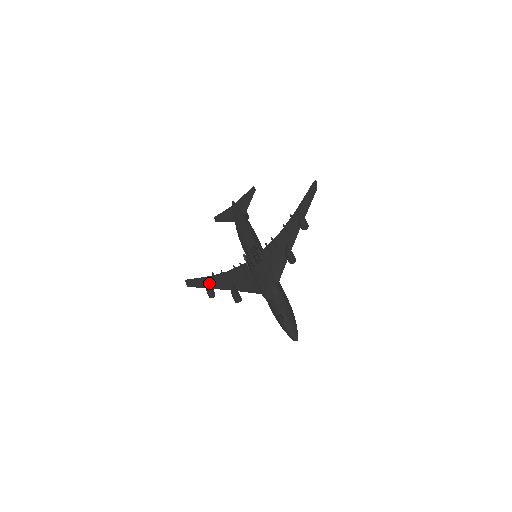
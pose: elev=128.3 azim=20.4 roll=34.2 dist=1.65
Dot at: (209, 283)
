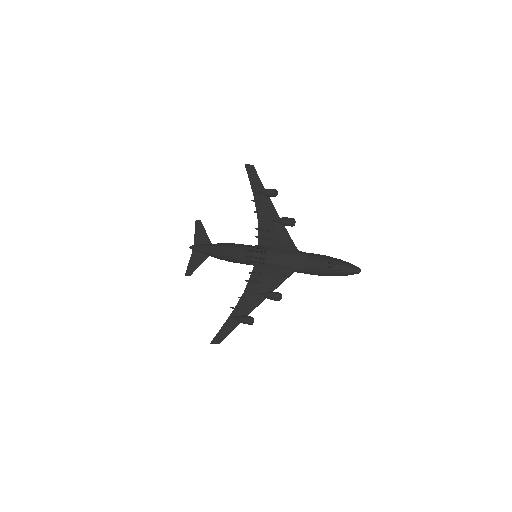
Dot at: occluded
